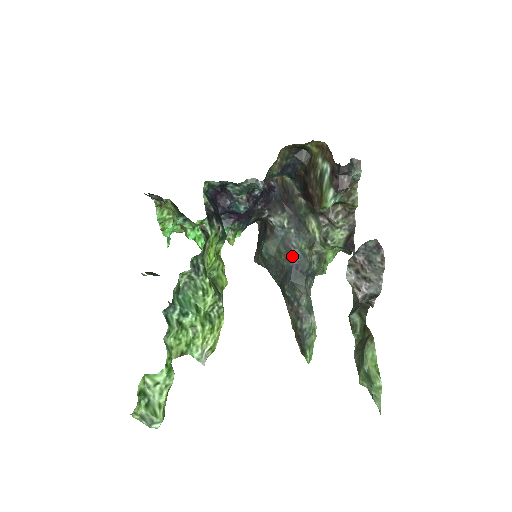
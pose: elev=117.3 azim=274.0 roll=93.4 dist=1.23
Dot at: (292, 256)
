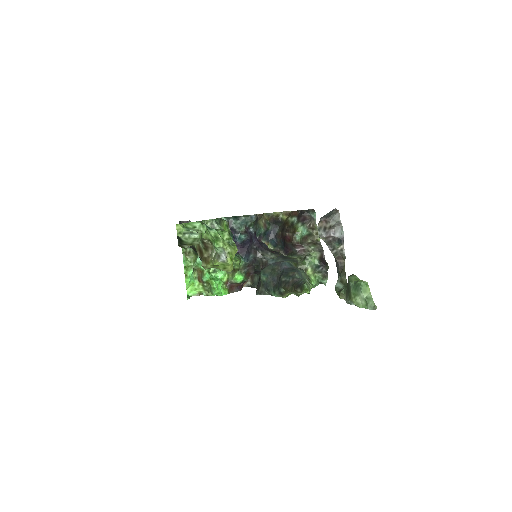
Dot at: (283, 265)
